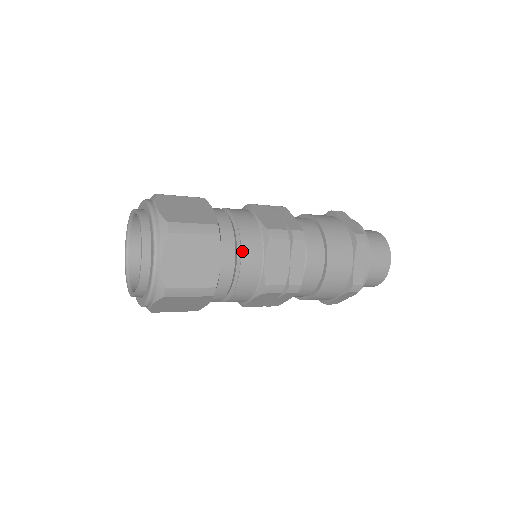
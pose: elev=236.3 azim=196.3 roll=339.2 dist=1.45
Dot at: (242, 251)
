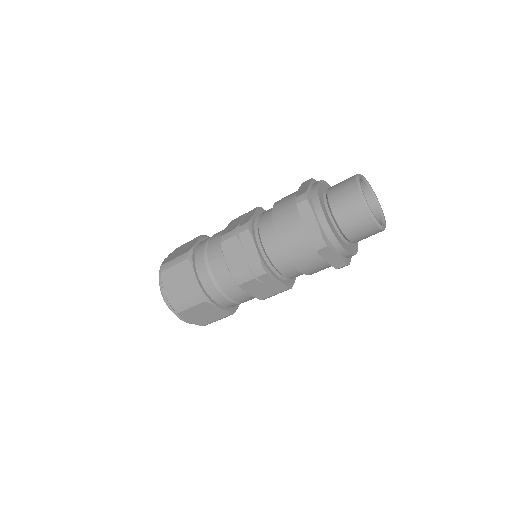
Dot at: (209, 261)
